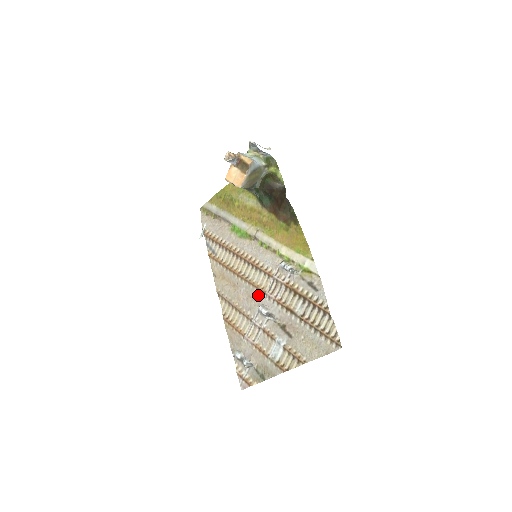
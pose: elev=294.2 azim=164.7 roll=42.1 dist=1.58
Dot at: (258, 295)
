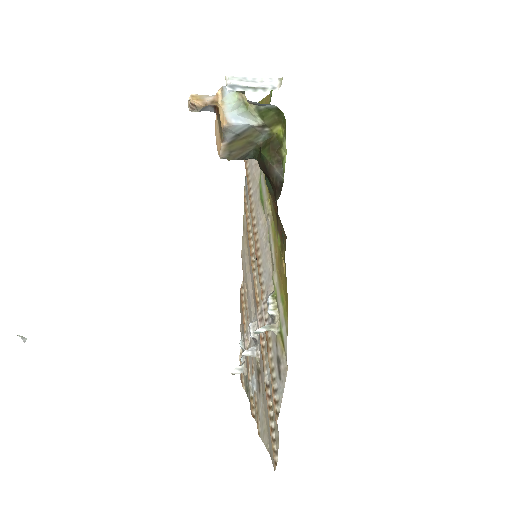
Dot at: (255, 305)
